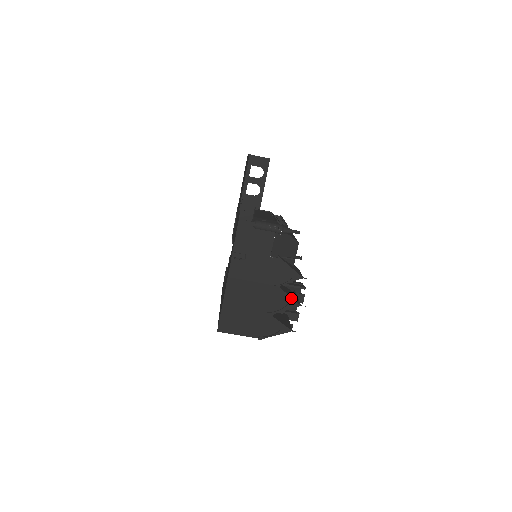
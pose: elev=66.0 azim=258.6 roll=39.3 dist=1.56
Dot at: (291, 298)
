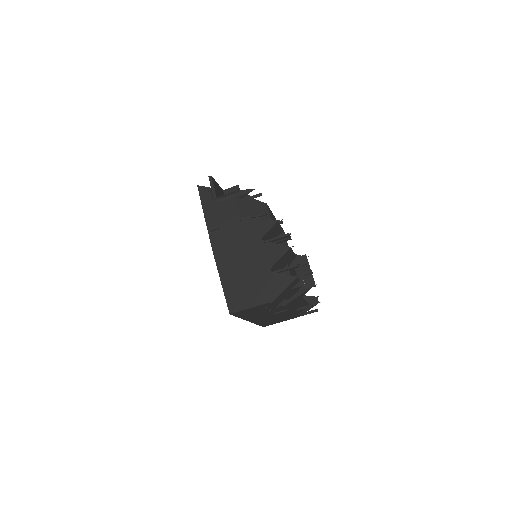
Dot at: (277, 245)
